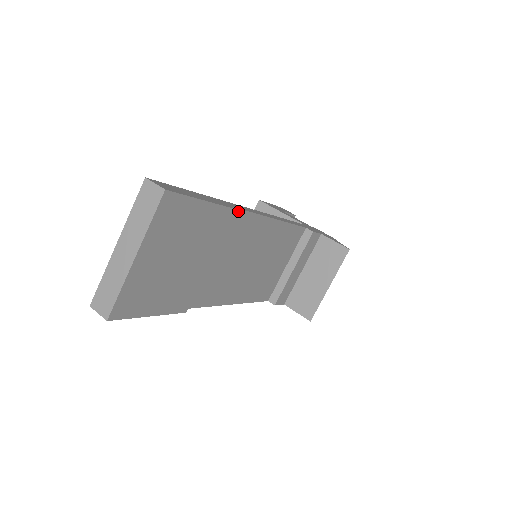
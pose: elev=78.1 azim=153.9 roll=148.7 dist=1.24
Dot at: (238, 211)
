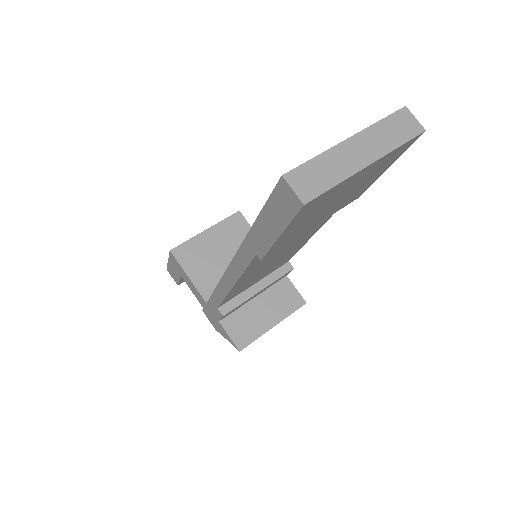
Dot at: occluded
